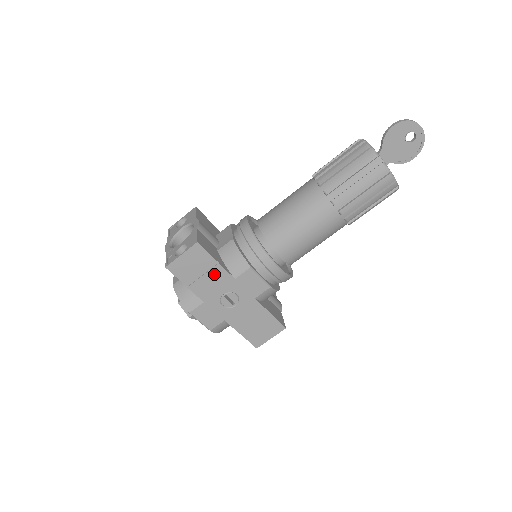
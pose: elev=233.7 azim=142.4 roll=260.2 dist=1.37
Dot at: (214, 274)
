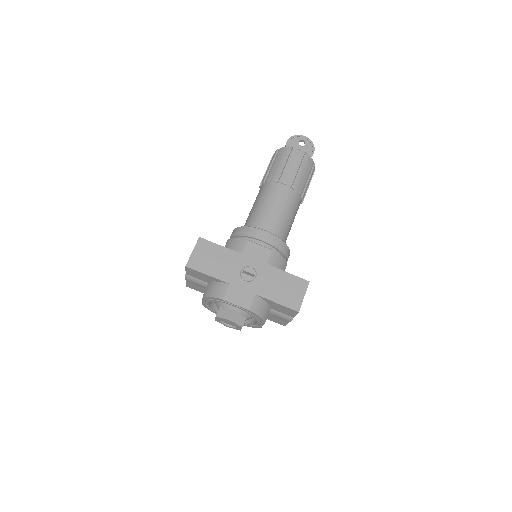
Dot at: (224, 256)
